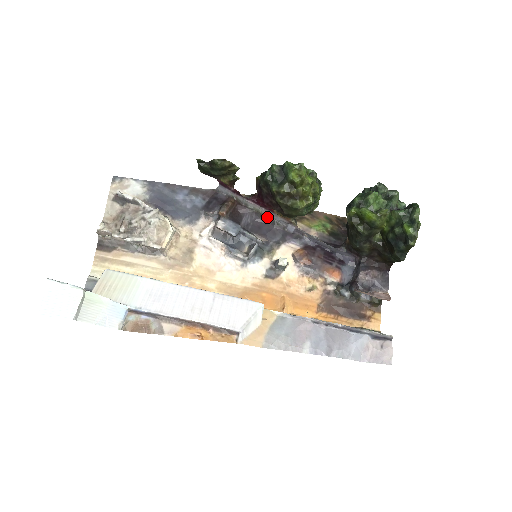
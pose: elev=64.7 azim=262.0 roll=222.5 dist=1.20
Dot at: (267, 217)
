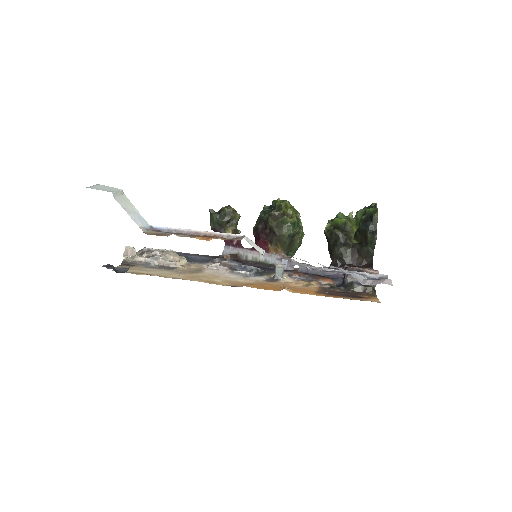
Dot at: (264, 263)
